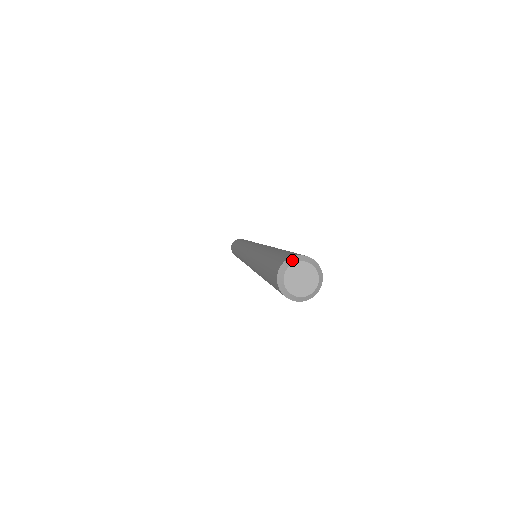
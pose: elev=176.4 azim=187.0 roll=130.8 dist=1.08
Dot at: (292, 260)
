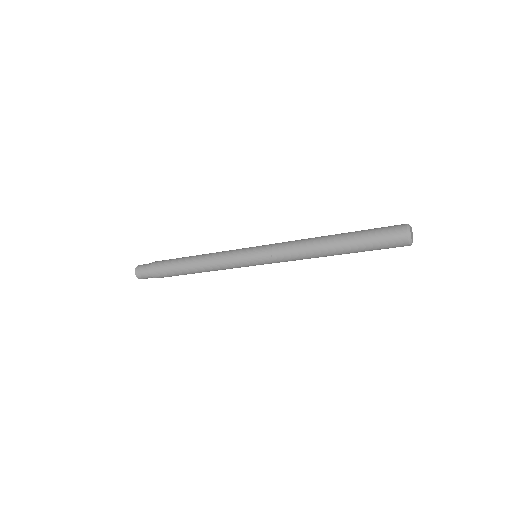
Dot at: (409, 228)
